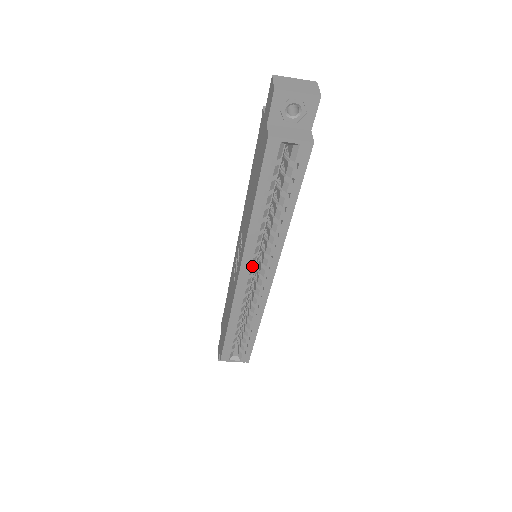
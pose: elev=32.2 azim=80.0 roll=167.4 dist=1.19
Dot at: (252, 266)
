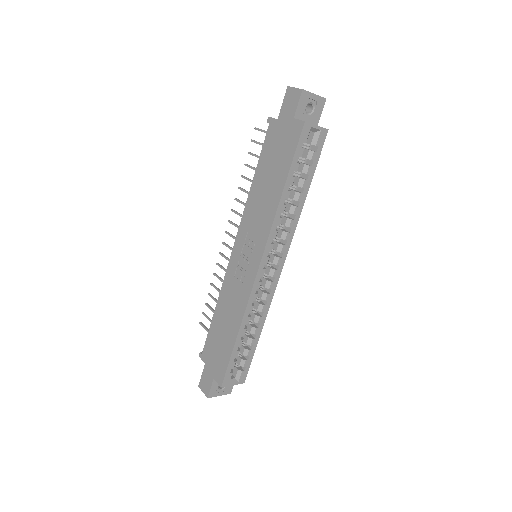
Dot at: (268, 255)
